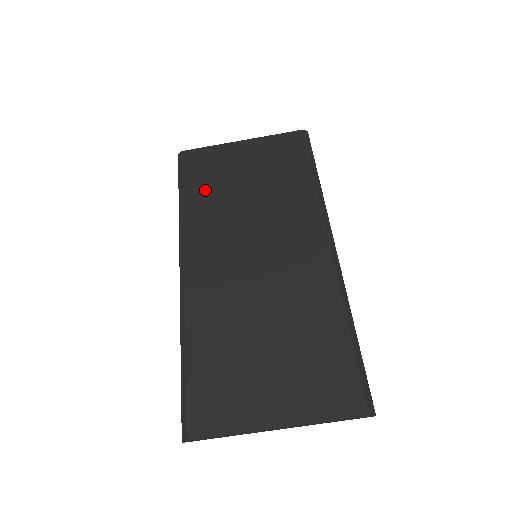
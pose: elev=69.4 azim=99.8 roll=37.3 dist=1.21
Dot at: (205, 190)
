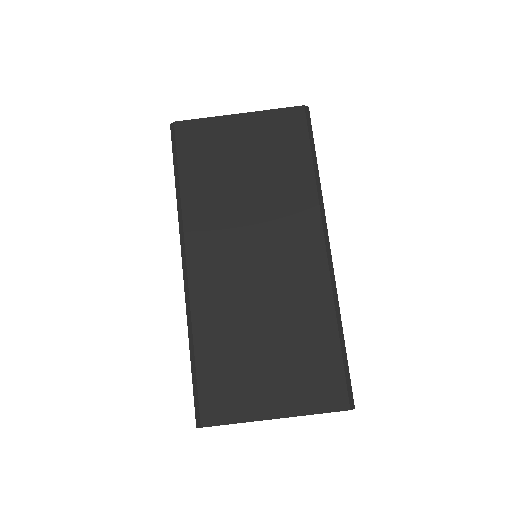
Dot at: (203, 175)
